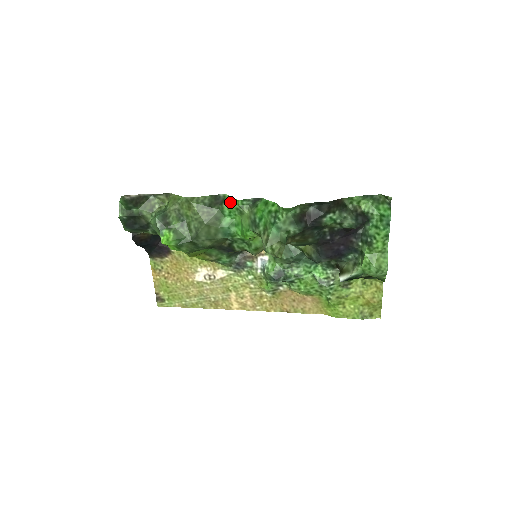
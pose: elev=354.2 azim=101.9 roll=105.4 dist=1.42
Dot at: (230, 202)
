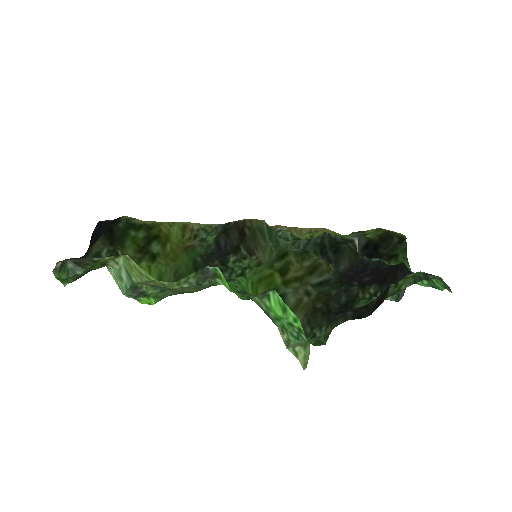
Dot at: (228, 289)
